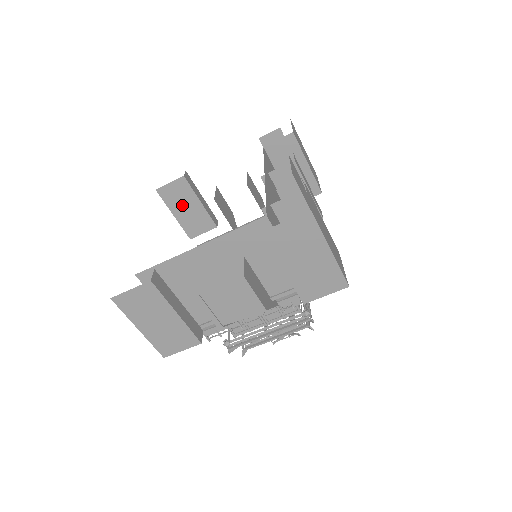
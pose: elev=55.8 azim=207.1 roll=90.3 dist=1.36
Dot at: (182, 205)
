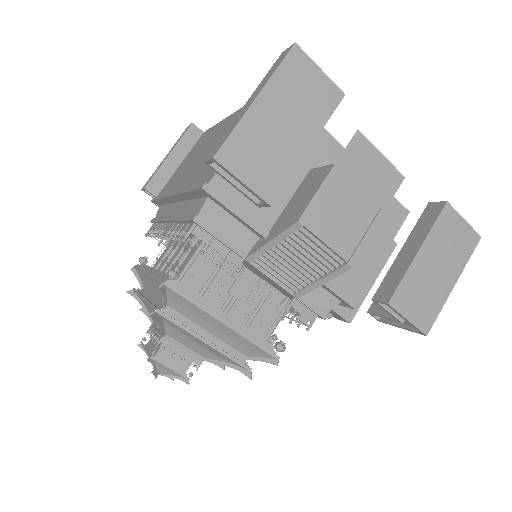
Dot at: occluded
